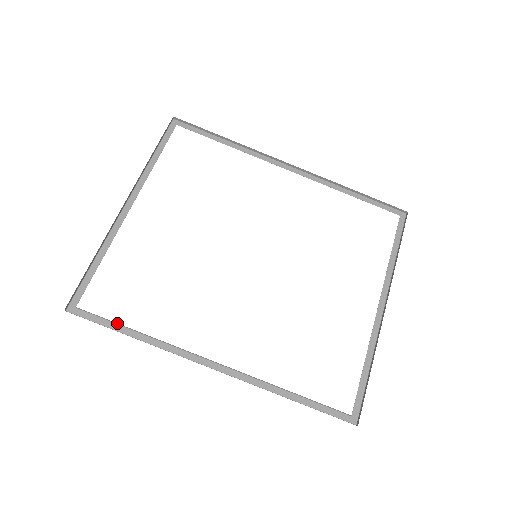
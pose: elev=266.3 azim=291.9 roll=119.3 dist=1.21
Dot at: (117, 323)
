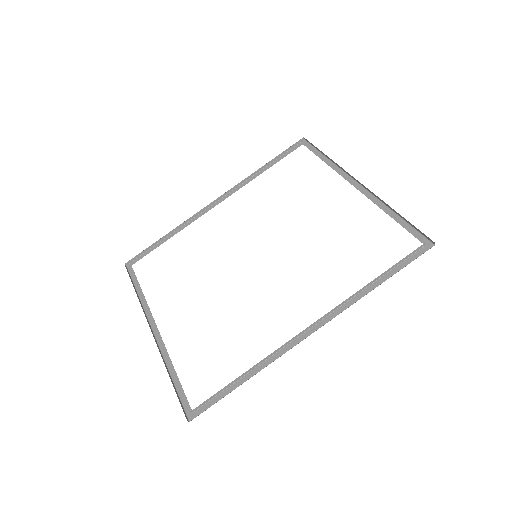
Dot at: (226, 386)
